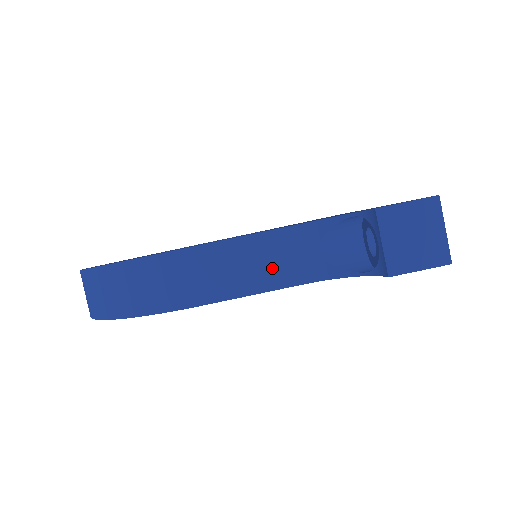
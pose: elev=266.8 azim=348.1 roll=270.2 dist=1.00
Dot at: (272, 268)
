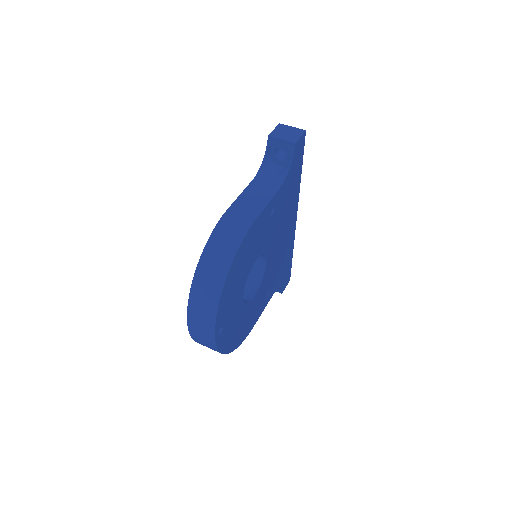
Dot at: (263, 192)
